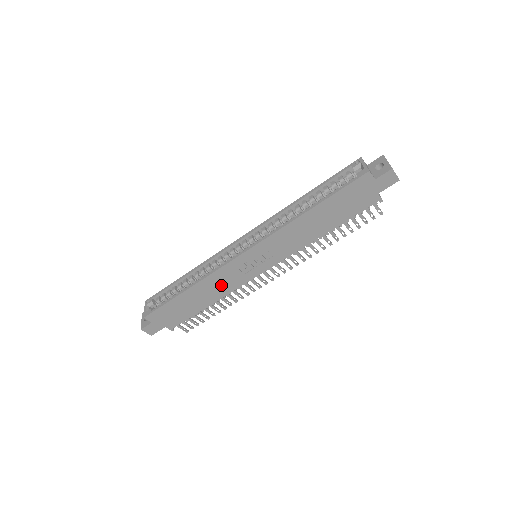
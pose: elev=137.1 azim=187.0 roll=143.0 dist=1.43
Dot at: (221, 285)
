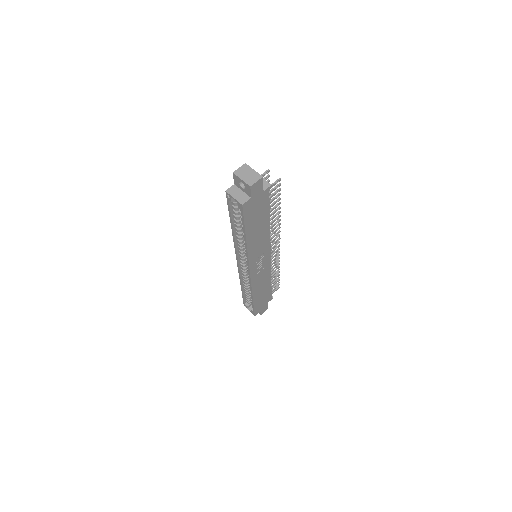
Dot at: (262, 280)
